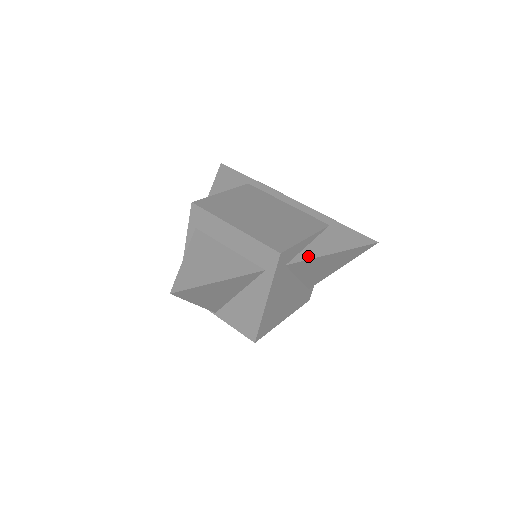
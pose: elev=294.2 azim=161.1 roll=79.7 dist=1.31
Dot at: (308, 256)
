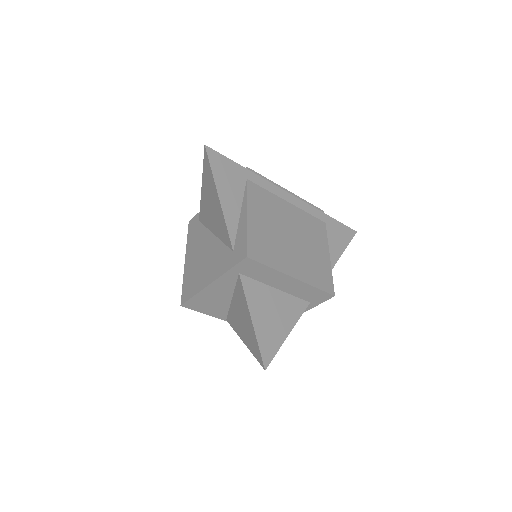
Dot at: occluded
